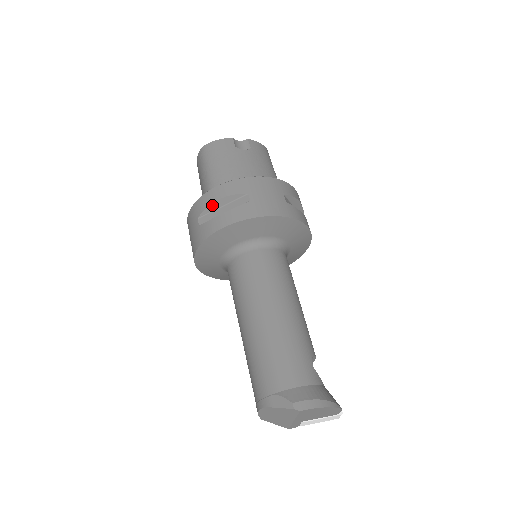
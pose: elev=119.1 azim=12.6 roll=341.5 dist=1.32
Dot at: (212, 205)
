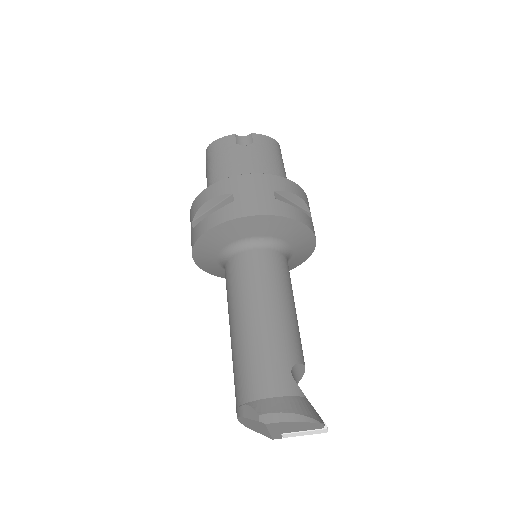
Dot at: (202, 207)
